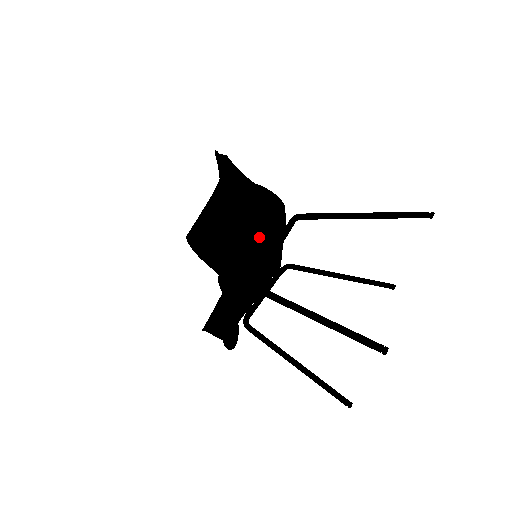
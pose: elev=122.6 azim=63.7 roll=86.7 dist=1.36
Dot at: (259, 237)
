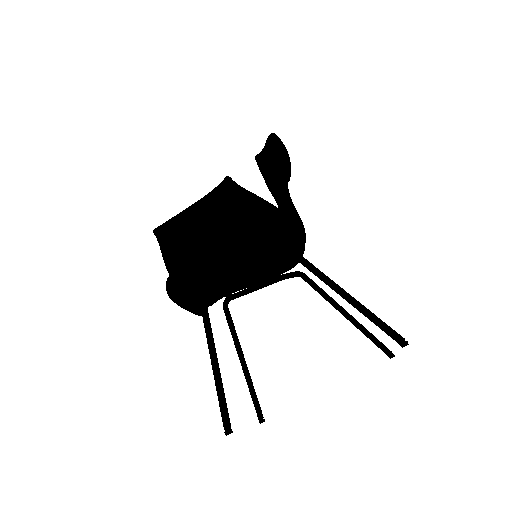
Dot at: (231, 256)
